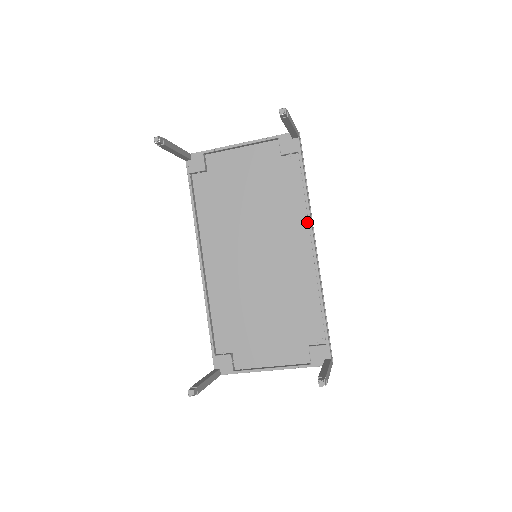
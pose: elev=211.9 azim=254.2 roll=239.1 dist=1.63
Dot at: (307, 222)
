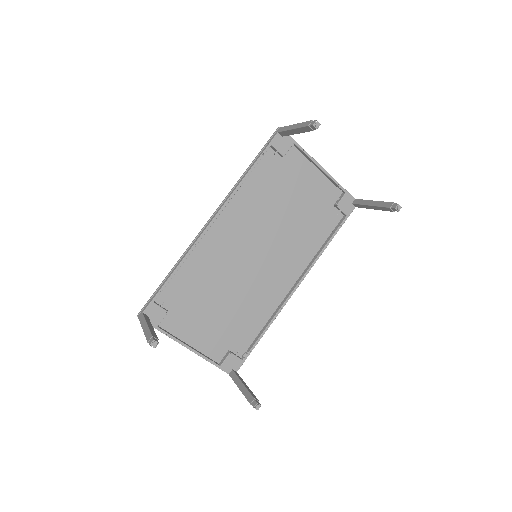
Dot at: (306, 265)
